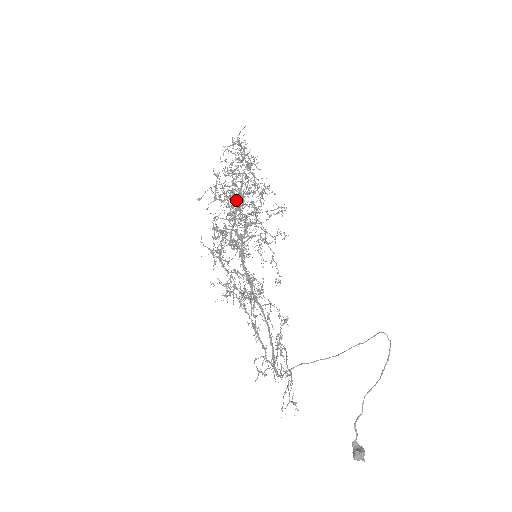
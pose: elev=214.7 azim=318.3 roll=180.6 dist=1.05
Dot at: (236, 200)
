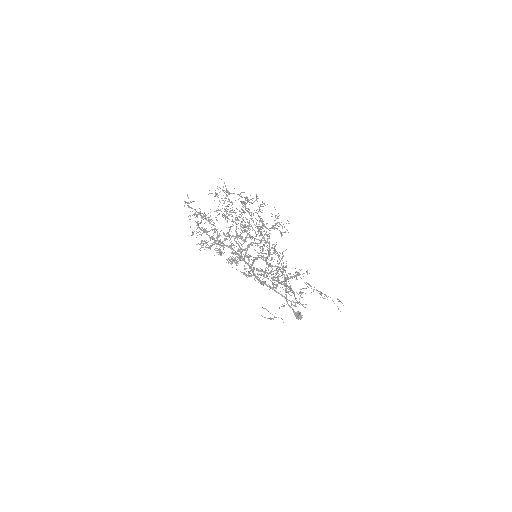
Dot at: (260, 229)
